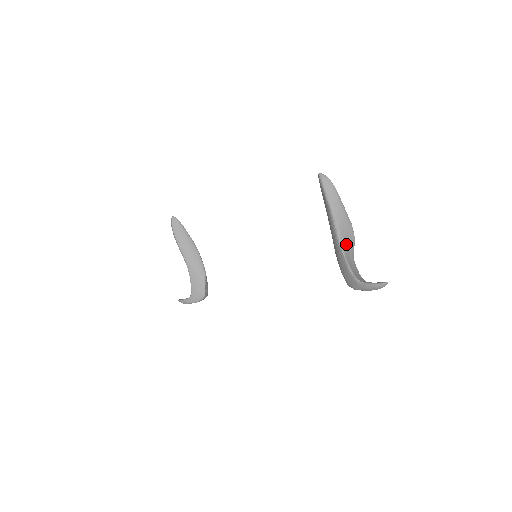
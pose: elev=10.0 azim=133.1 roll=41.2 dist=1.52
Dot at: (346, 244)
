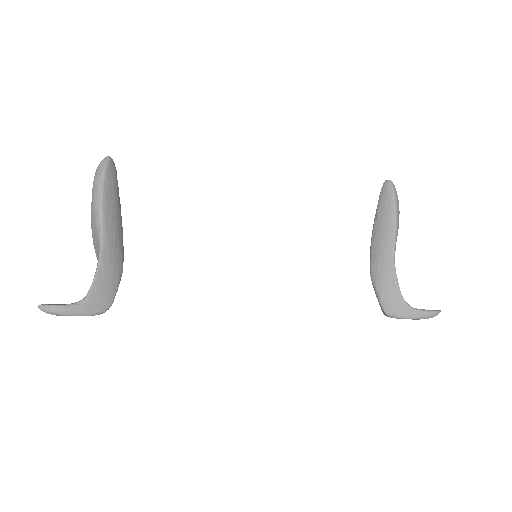
Dot at: occluded
